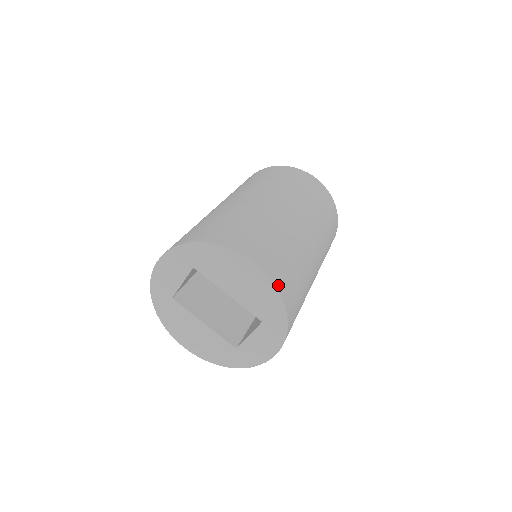
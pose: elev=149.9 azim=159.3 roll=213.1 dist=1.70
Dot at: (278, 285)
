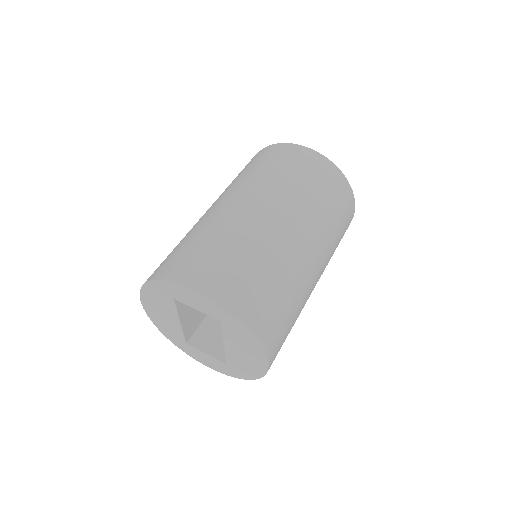
Dot at: occluded
